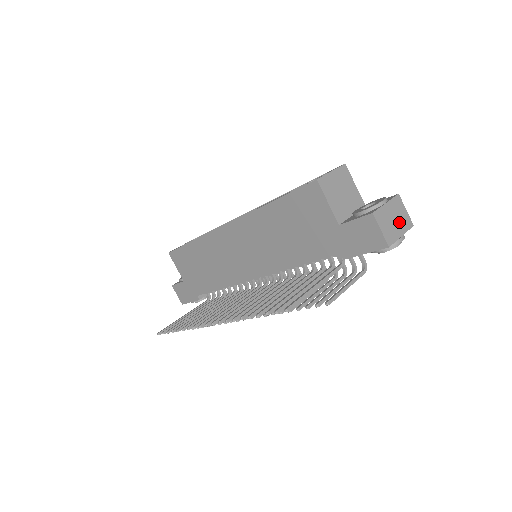
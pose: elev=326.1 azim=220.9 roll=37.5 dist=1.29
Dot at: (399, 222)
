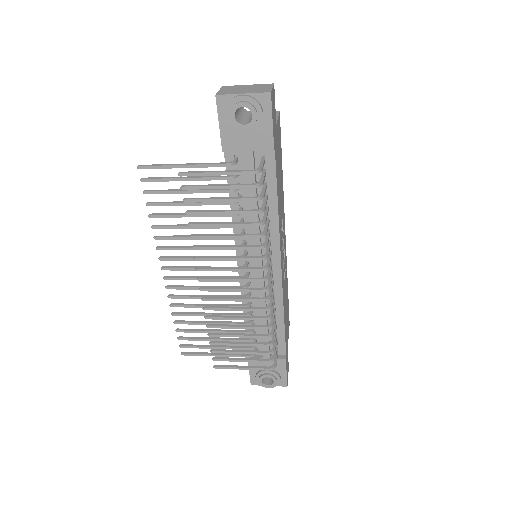
Dot at: (251, 90)
